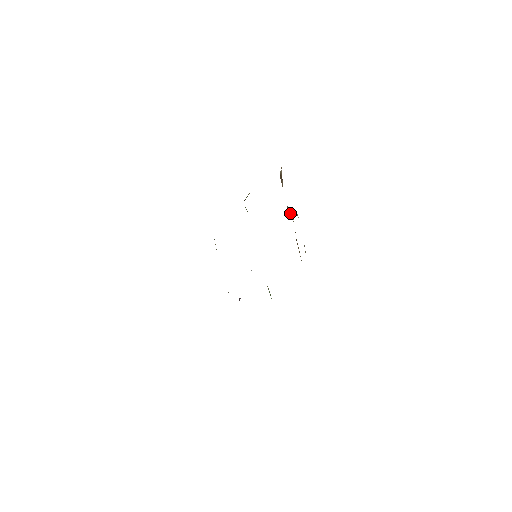
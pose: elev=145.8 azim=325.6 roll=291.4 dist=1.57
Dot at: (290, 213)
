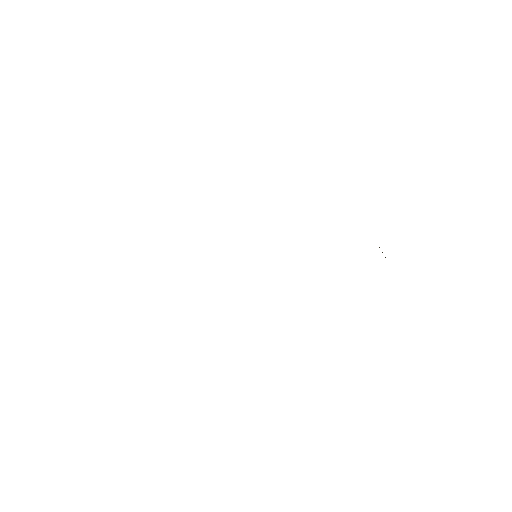
Dot at: occluded
